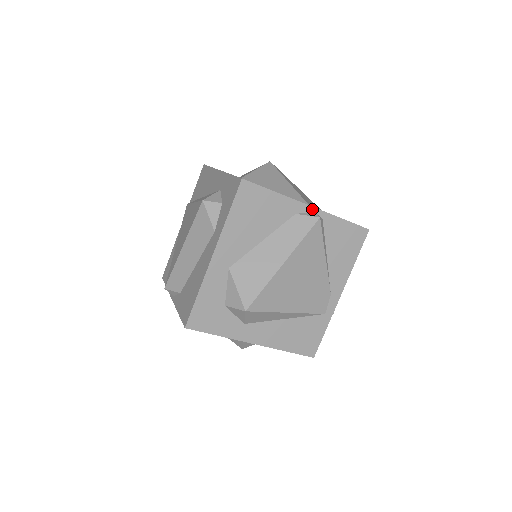
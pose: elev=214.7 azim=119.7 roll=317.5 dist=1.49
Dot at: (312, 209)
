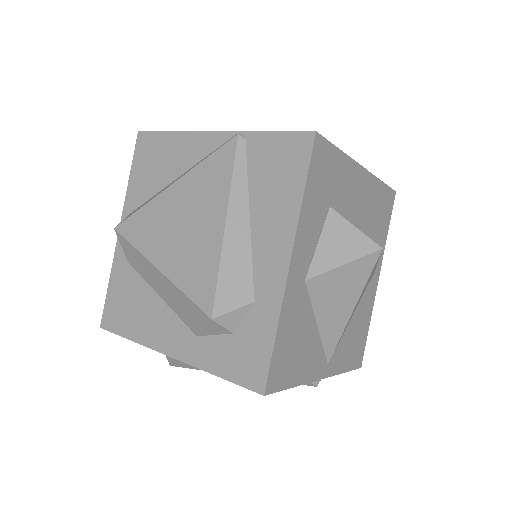
Dot at: (322, 377)
